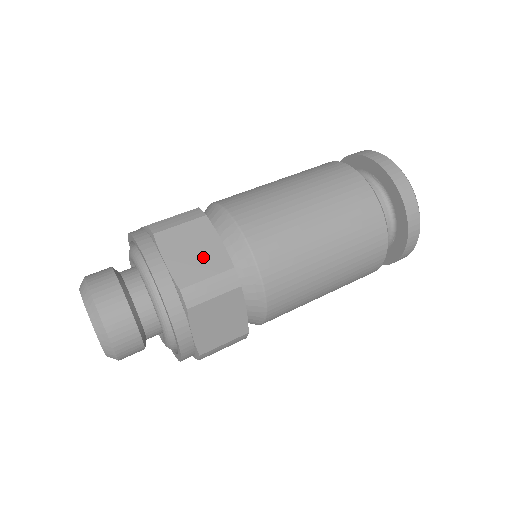
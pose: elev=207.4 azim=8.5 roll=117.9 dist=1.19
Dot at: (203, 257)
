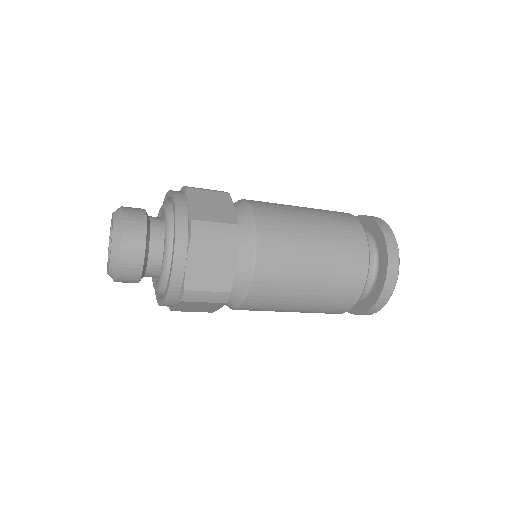
Dot at: (217, 211)
